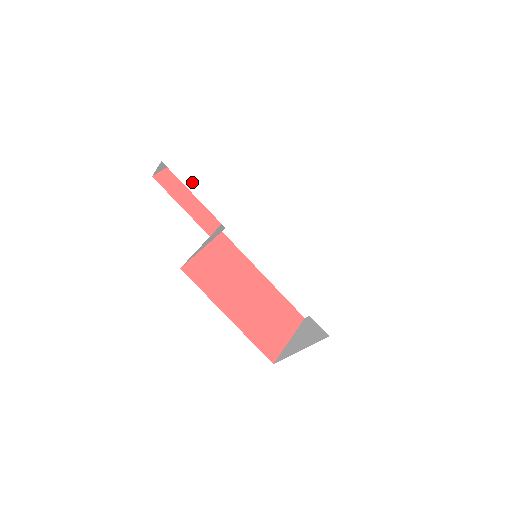
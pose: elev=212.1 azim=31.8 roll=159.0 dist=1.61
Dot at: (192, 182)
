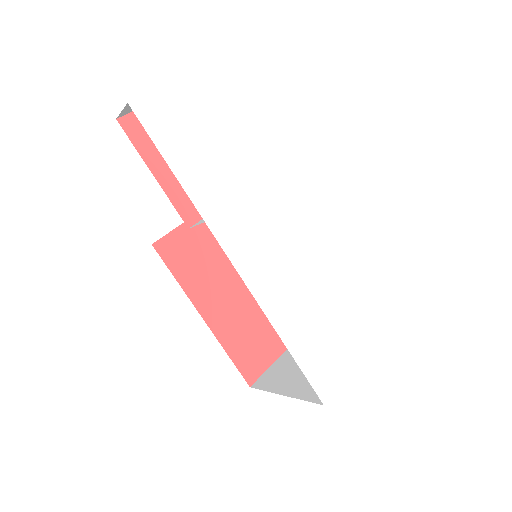
Dot at: (173, 145)
